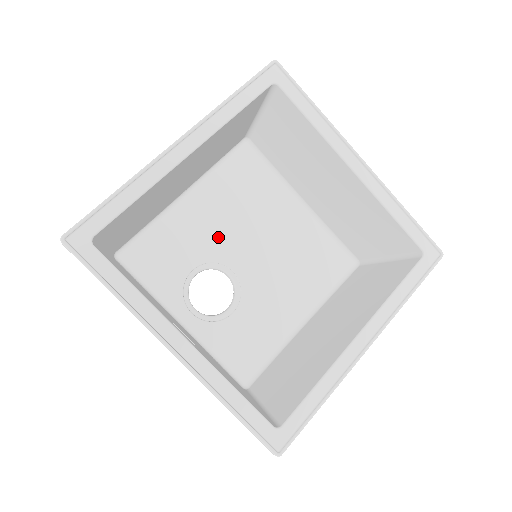
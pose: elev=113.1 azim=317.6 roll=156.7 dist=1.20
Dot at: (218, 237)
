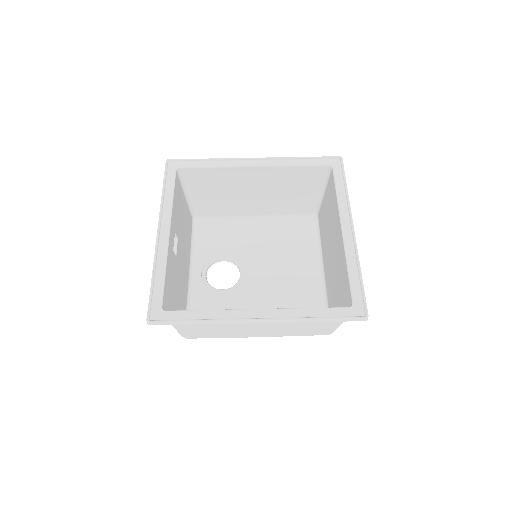
Dot at: (253, 250)
